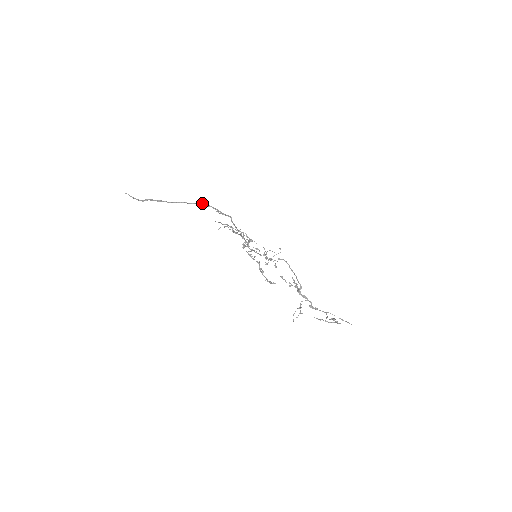
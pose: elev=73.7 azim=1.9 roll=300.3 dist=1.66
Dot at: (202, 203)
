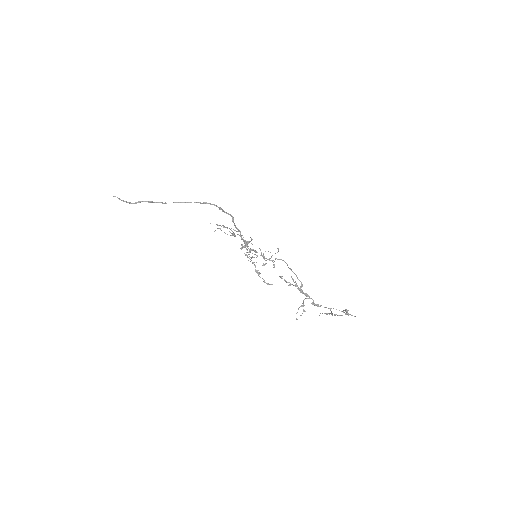
Dot at: (203, 202)
